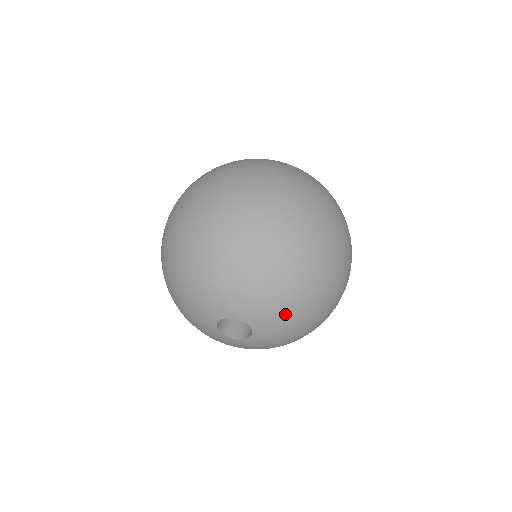
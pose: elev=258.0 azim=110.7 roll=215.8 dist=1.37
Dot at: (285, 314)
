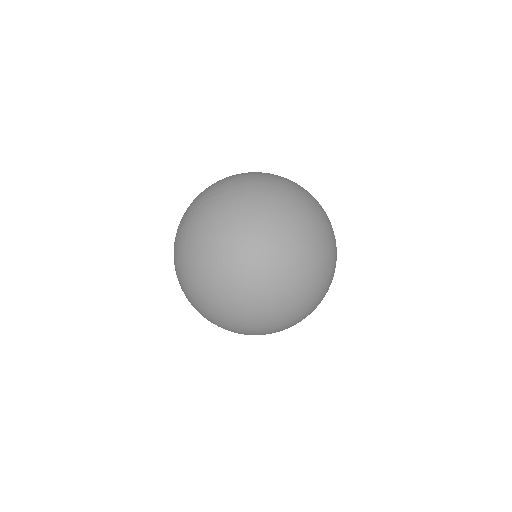
Dot at: (300, 319)
